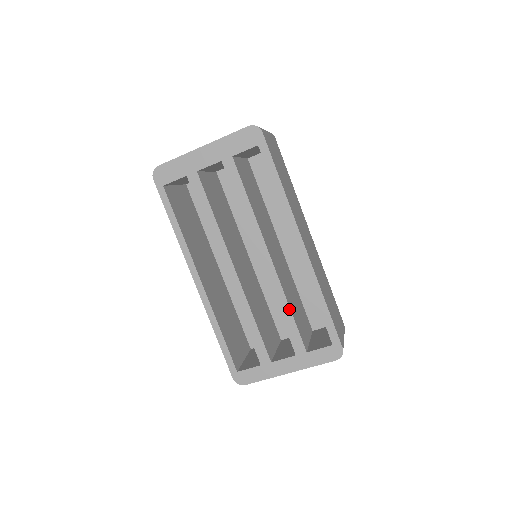
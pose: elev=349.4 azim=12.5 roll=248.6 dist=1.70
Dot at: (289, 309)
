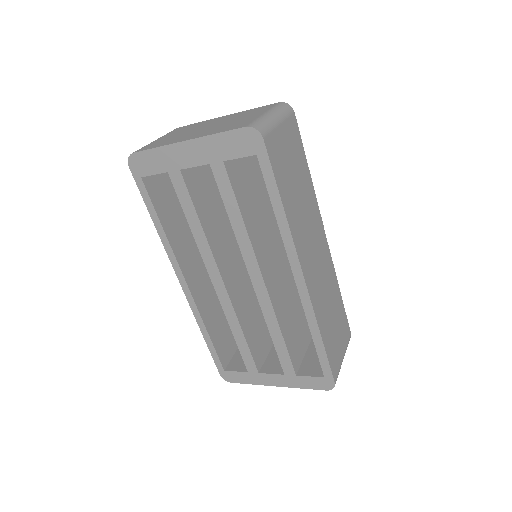
Dot at: (281, 335)
